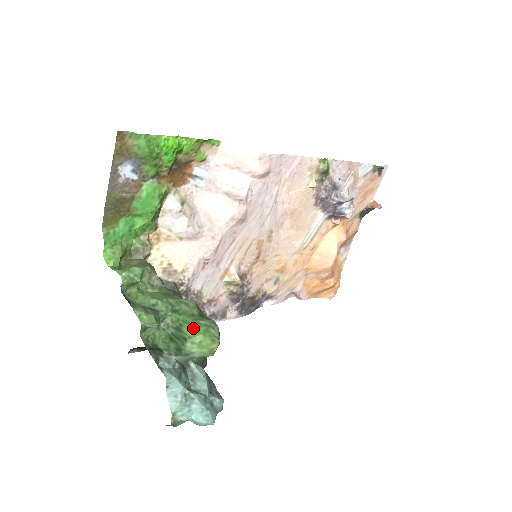
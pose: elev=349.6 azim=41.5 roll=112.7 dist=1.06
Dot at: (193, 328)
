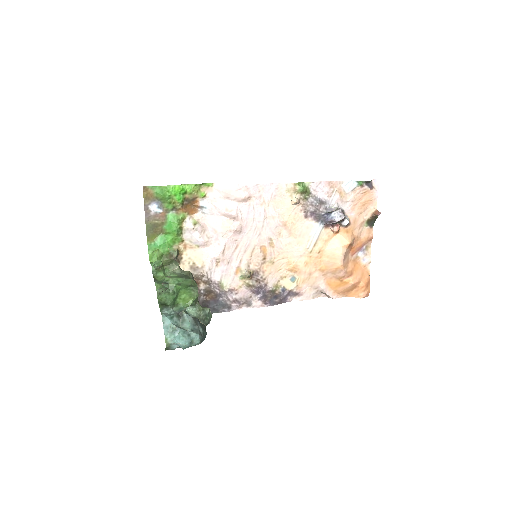
Dot at: (183, 291)
